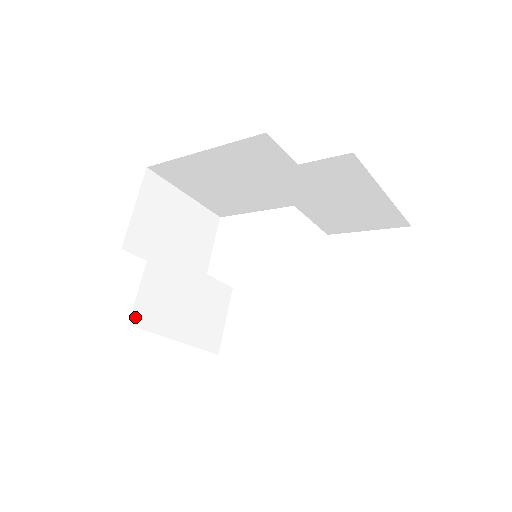
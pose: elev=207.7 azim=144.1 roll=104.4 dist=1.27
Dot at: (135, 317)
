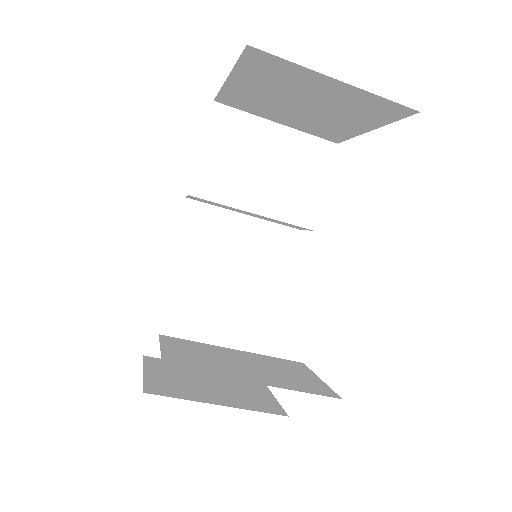
Dot at: (169, 364)
